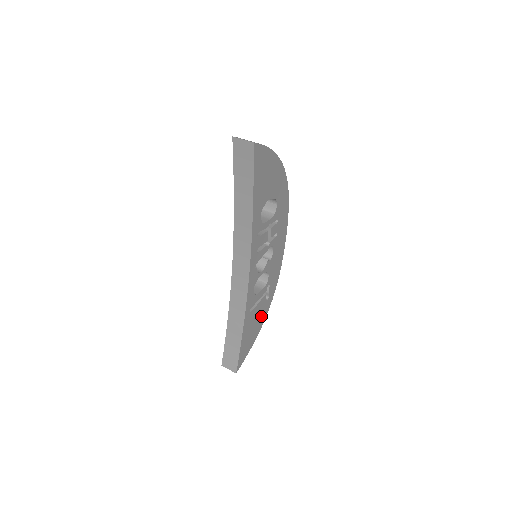
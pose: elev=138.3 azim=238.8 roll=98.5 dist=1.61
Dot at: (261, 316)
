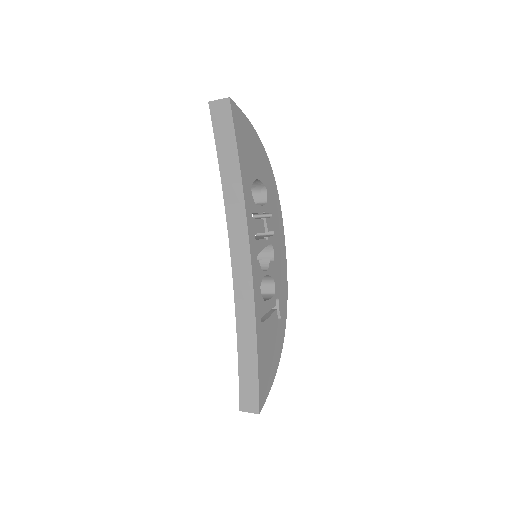
Dot at: (276, 341)
